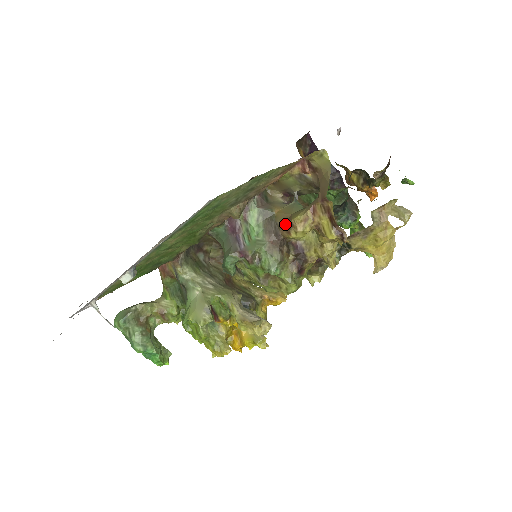
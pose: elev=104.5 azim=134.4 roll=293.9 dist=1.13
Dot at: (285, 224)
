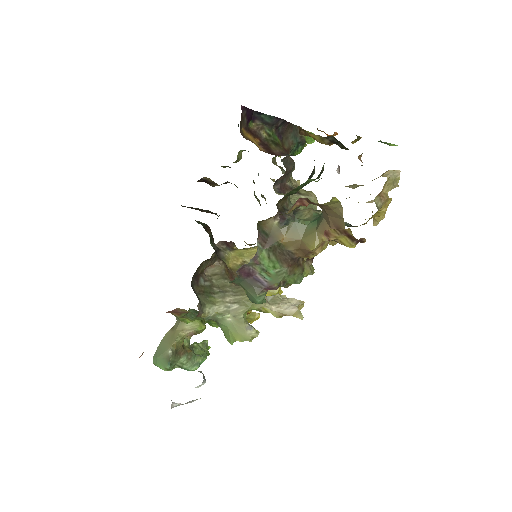
Dot at: (299, 251)
